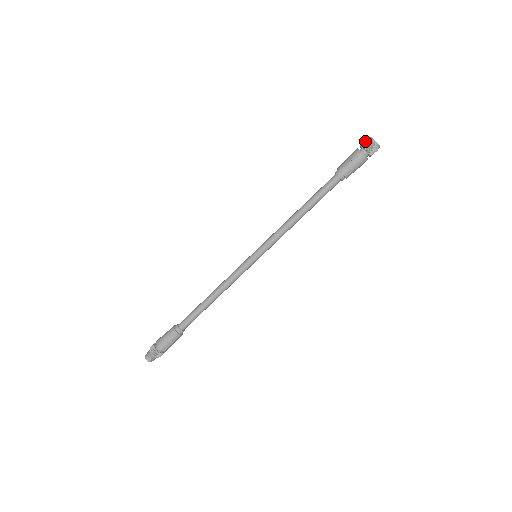
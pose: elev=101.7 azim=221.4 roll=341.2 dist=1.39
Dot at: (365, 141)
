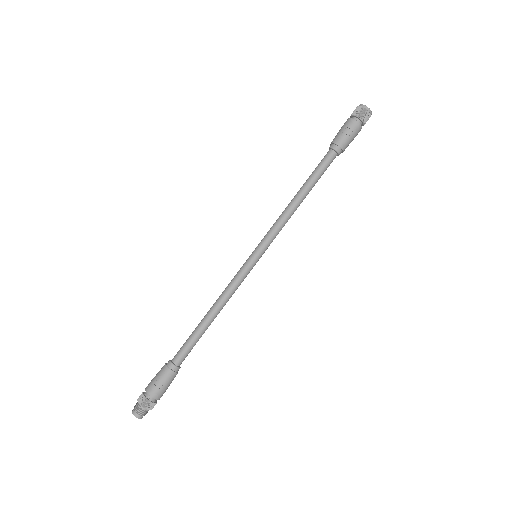
Dot at: (355, 109)
